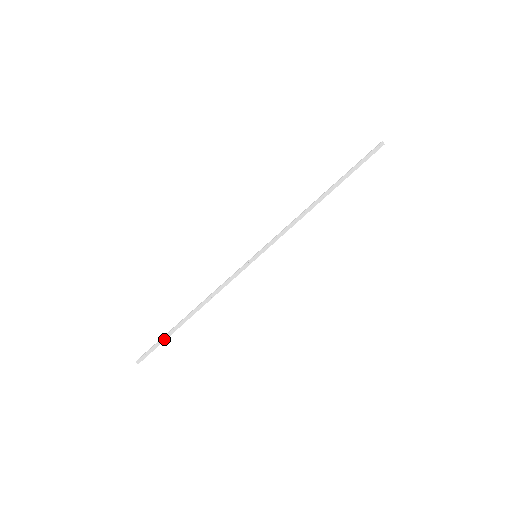
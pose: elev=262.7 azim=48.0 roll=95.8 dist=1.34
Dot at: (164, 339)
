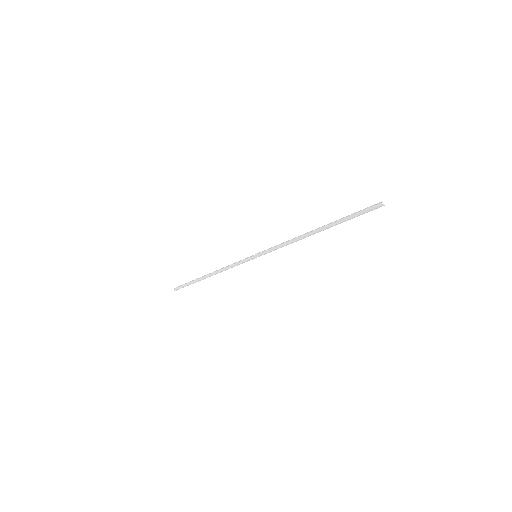
Dot at: occluded
